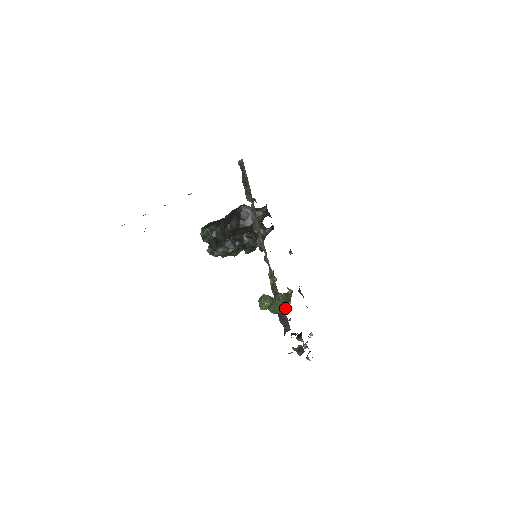
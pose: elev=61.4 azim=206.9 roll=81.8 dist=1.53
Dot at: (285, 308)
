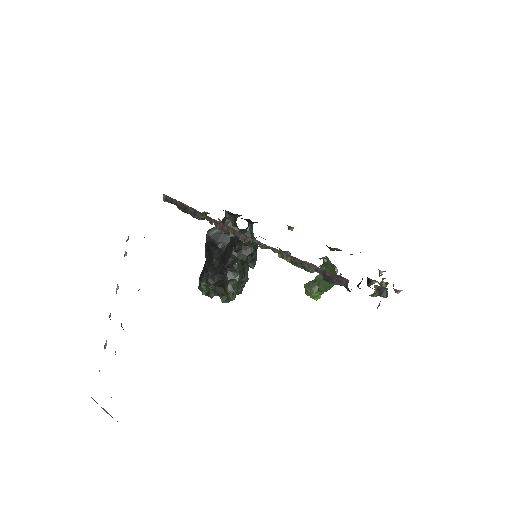
Dot at: occluded
